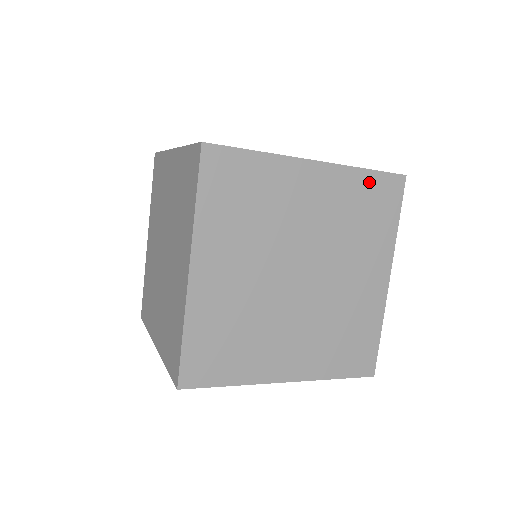
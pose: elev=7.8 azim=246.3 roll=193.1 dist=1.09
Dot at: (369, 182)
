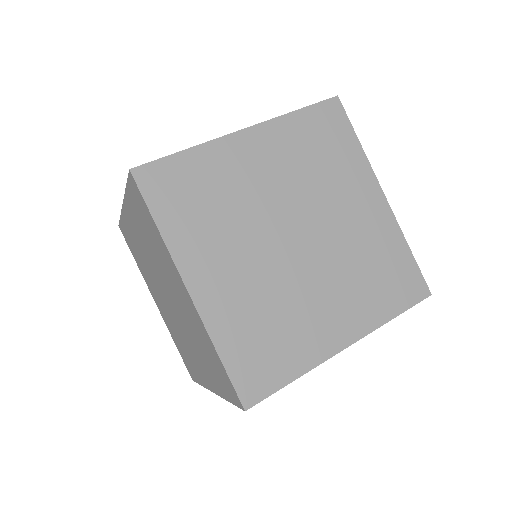
Dot at: occluded
